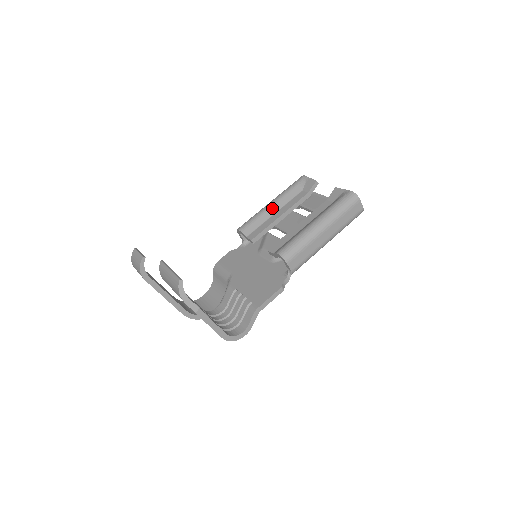
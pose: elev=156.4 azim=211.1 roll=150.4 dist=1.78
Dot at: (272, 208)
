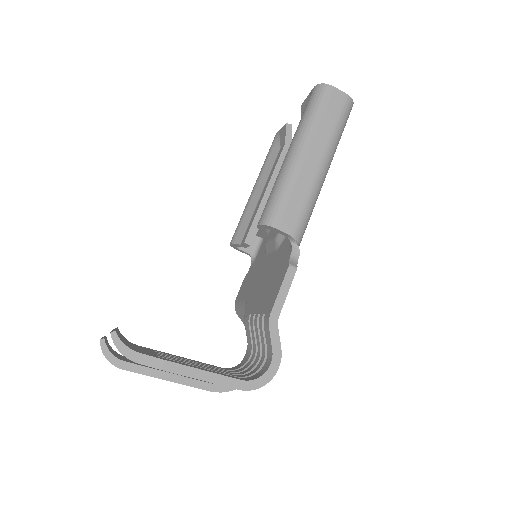
Dot at: (255, 192)
